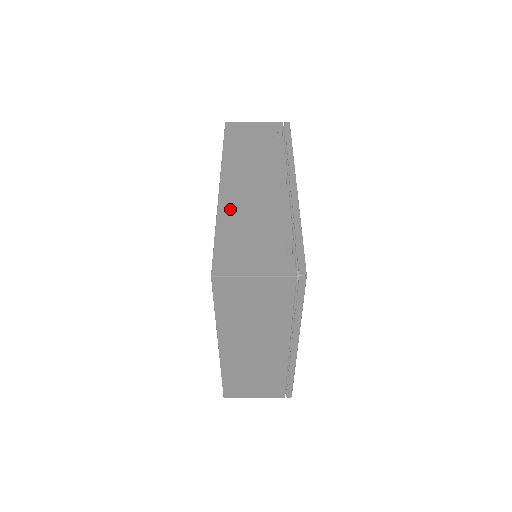
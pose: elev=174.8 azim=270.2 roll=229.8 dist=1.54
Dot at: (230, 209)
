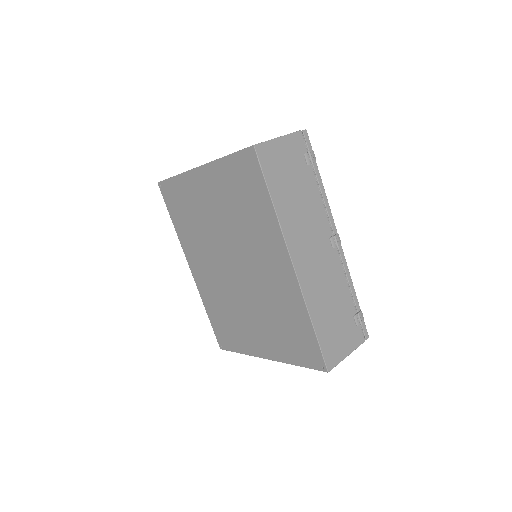
Dot at: (313, 296)
